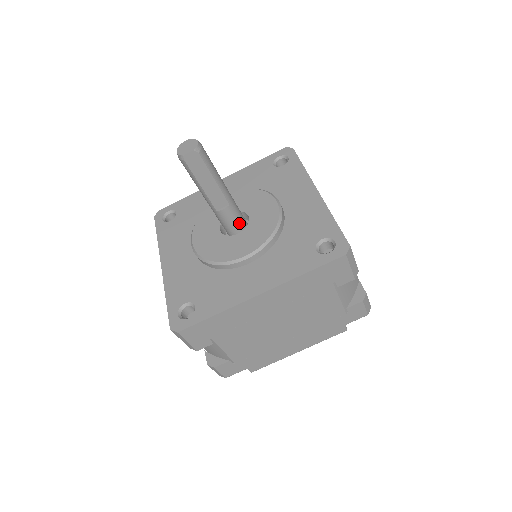
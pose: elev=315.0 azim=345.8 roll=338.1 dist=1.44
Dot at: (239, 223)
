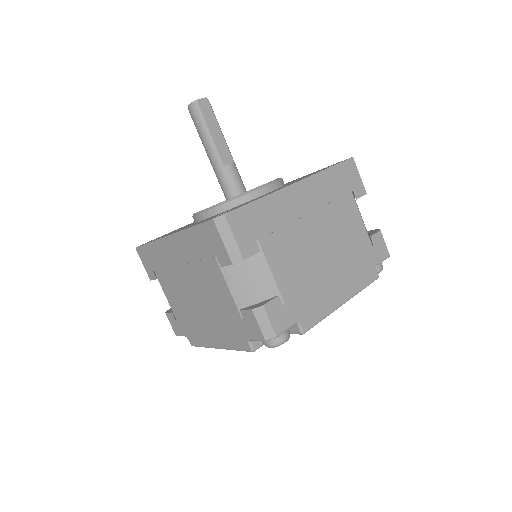
Dot at: (243, 186)
